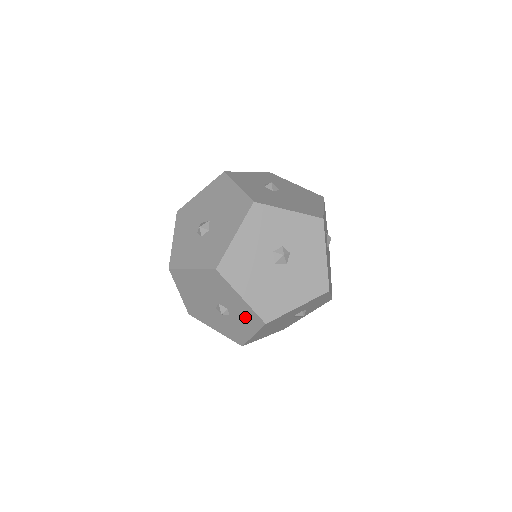
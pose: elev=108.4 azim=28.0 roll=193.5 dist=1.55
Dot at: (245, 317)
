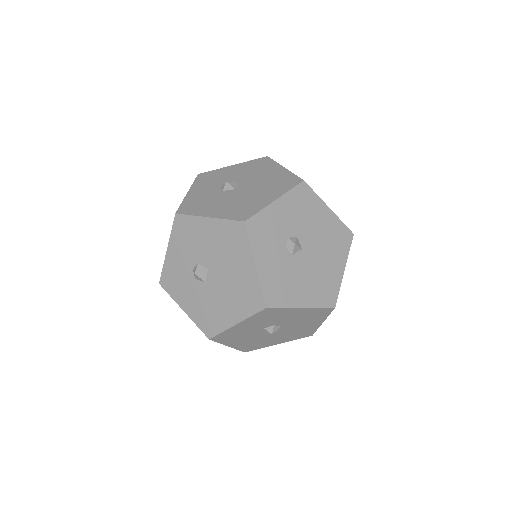
Dot at: occluded
